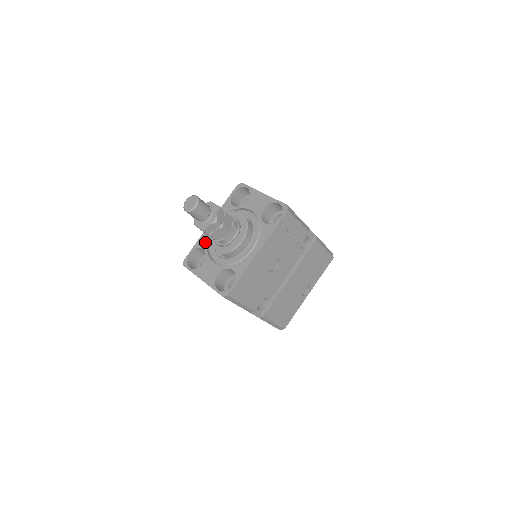
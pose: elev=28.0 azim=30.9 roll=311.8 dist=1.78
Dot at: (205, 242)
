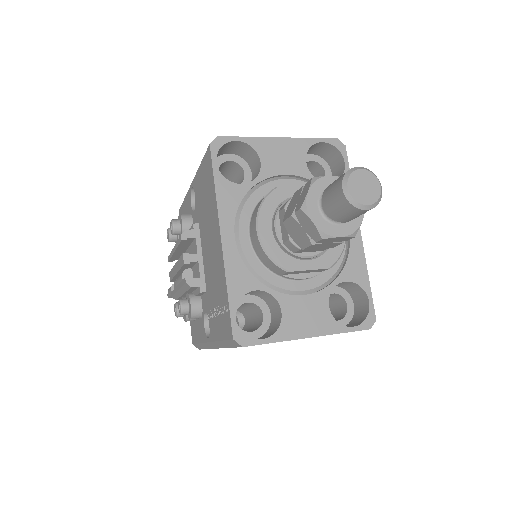
Dot at: (248, 276)
